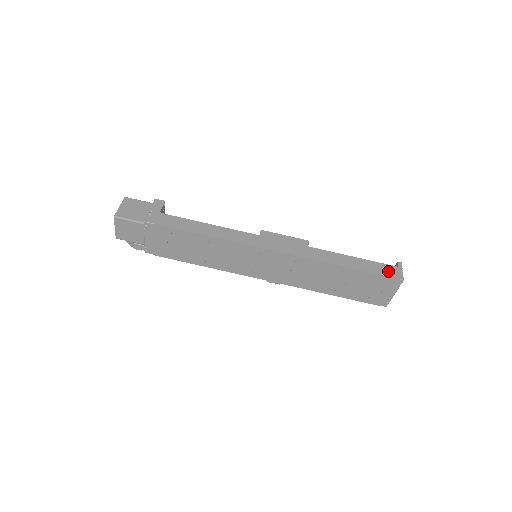
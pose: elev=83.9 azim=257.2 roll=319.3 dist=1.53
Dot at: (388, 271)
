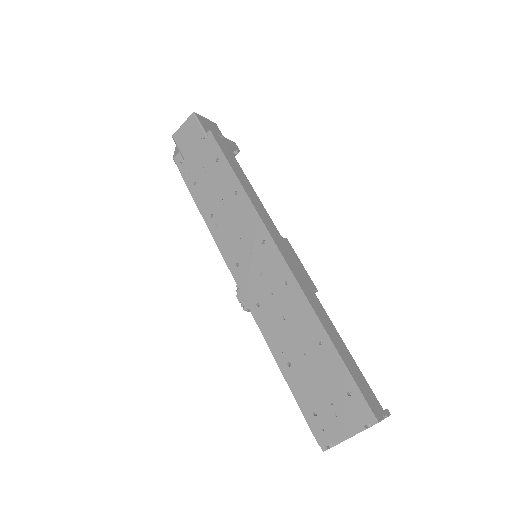
Dot at: (369, 396)
